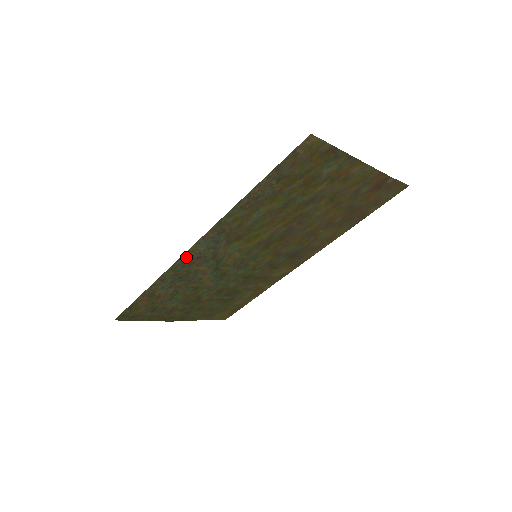
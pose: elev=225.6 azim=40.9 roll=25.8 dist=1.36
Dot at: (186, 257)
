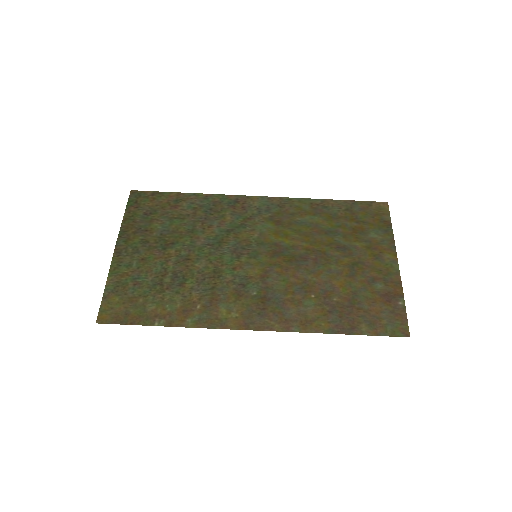
Dot at: (242, 199)
